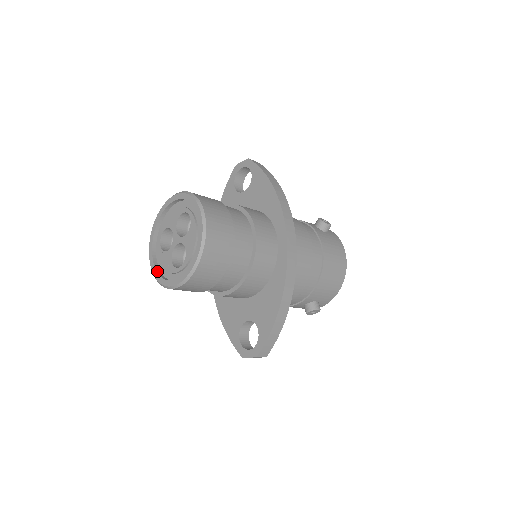
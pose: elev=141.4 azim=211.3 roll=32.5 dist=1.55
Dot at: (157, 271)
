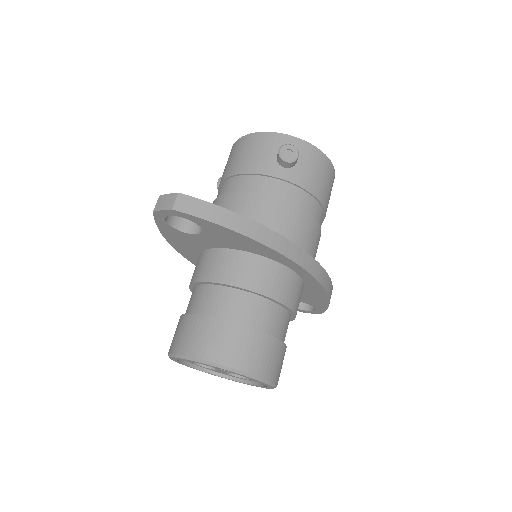
Dot at: (216, 375)
